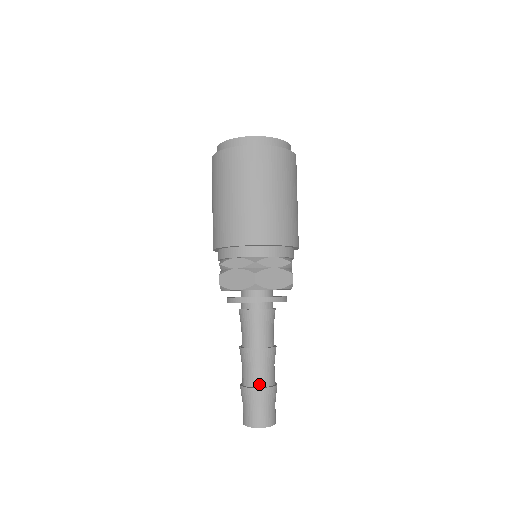
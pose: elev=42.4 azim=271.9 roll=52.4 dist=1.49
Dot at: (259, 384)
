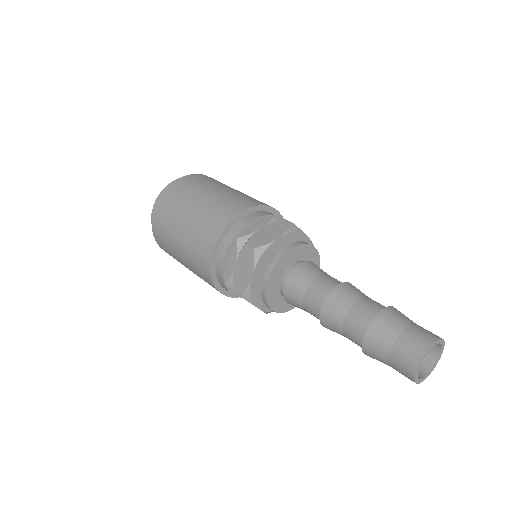
Dot at: (369, 320)
